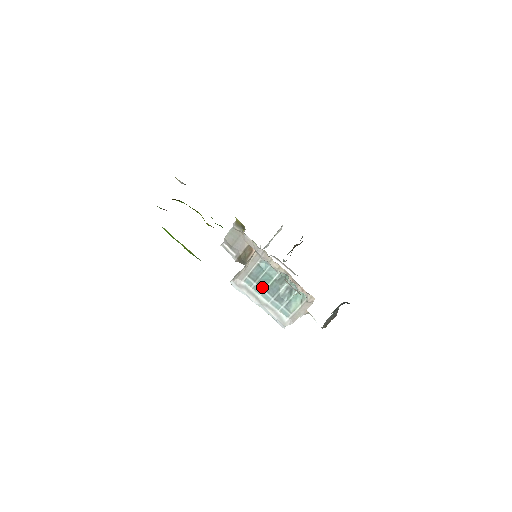
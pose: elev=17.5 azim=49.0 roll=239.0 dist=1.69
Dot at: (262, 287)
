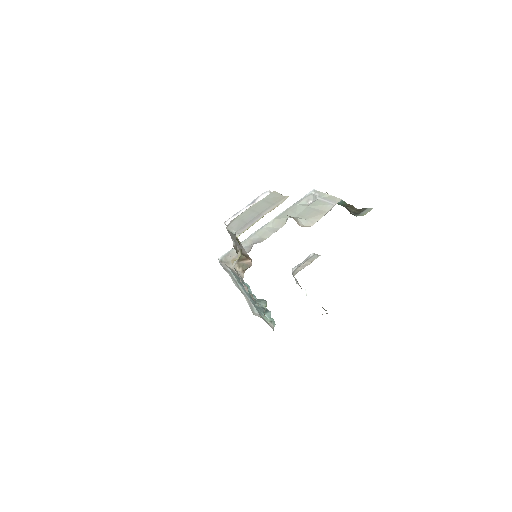
Dot at: (243, 287)
